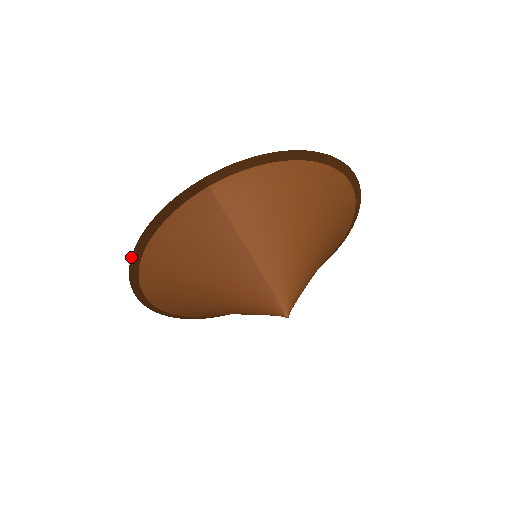
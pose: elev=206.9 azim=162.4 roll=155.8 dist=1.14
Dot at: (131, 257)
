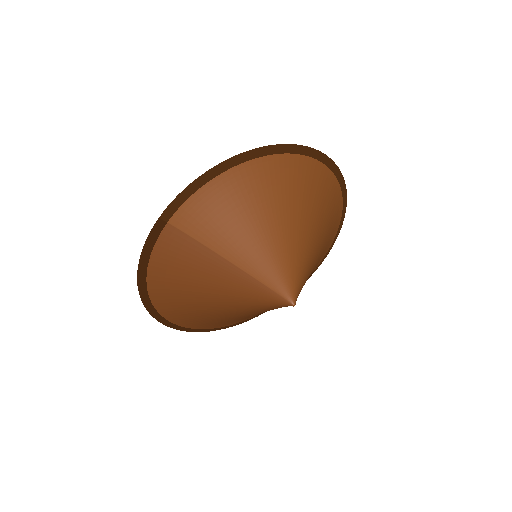
Dot at: (141, 300)
